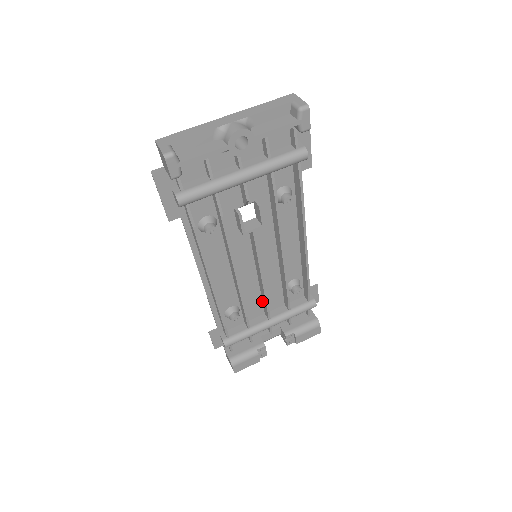
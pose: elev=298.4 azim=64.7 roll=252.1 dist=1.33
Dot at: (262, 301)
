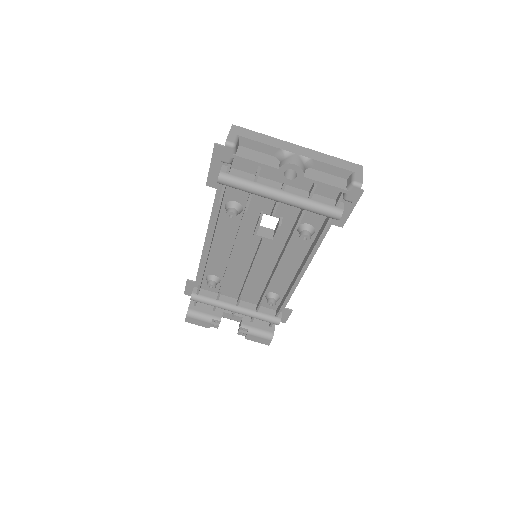
Dot at: (241, 289)
